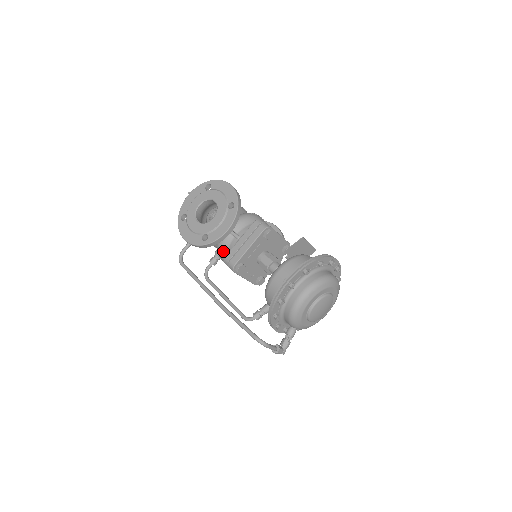
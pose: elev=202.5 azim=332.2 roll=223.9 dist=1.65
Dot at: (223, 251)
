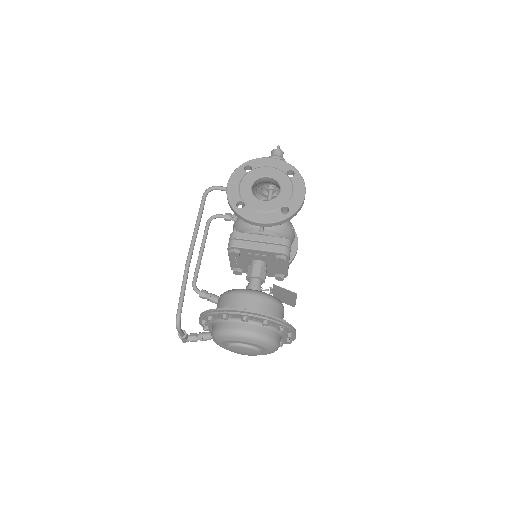
Dot at: (241, 224)
